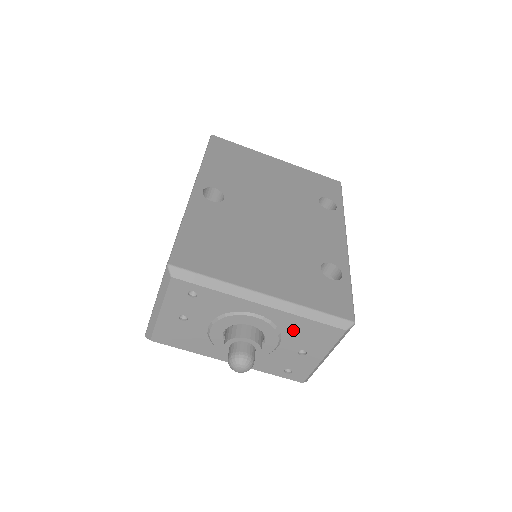
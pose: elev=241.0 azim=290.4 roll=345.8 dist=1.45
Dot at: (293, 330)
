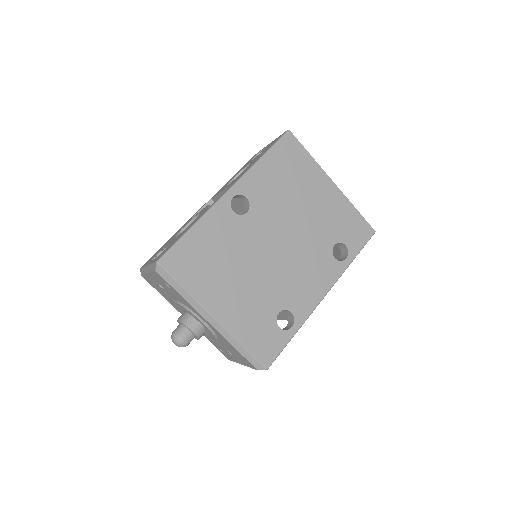
Dot at: (226, 343)
